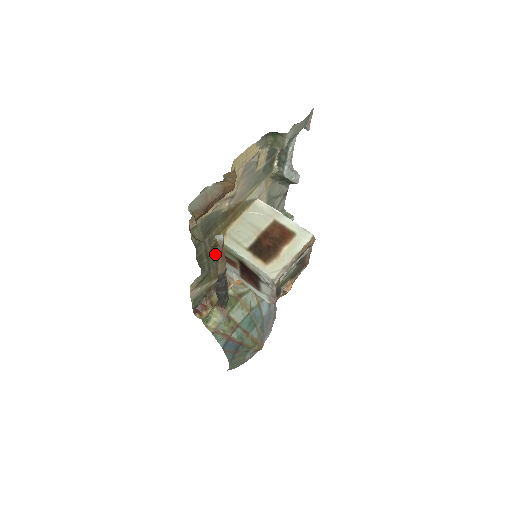
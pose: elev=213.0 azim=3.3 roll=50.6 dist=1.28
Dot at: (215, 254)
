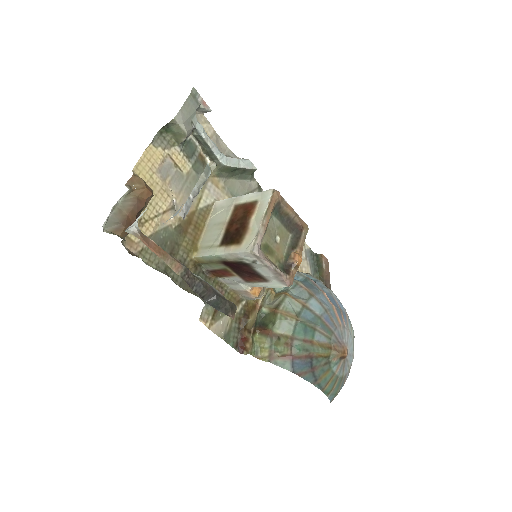
Dot at: (207, 276)
